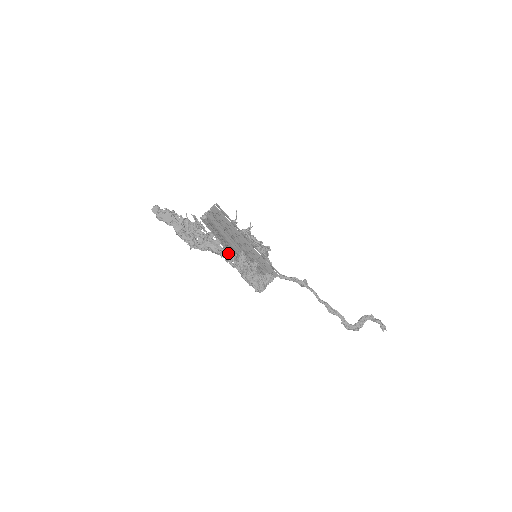
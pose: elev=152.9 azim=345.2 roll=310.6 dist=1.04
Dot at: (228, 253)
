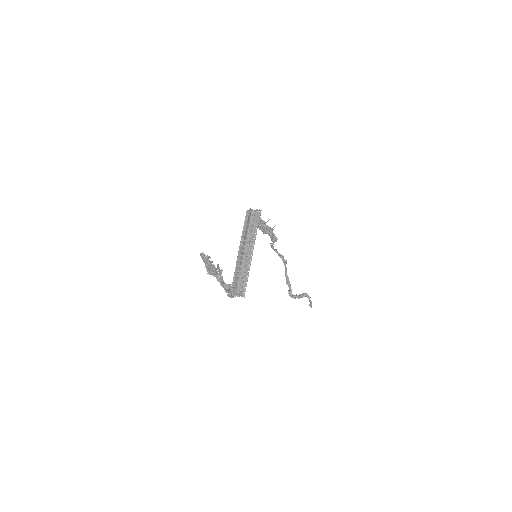
Dot at: (223, 283)
